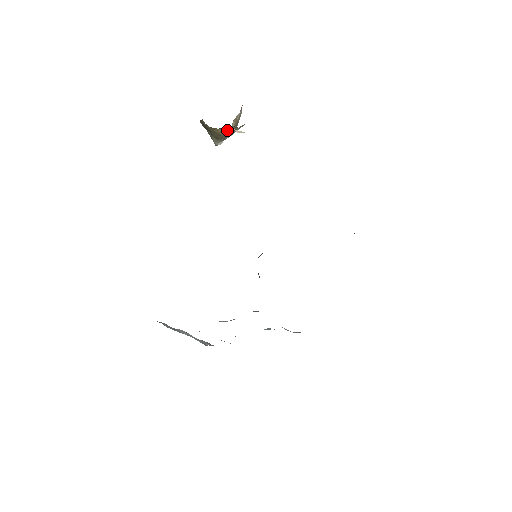
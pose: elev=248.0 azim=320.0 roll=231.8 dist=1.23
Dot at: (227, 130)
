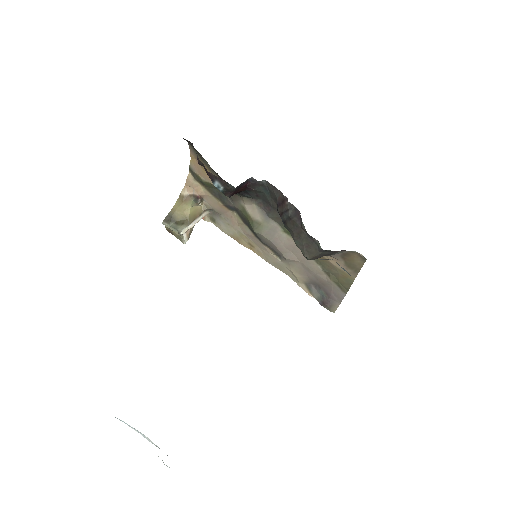
Dot at: (195, 212)
